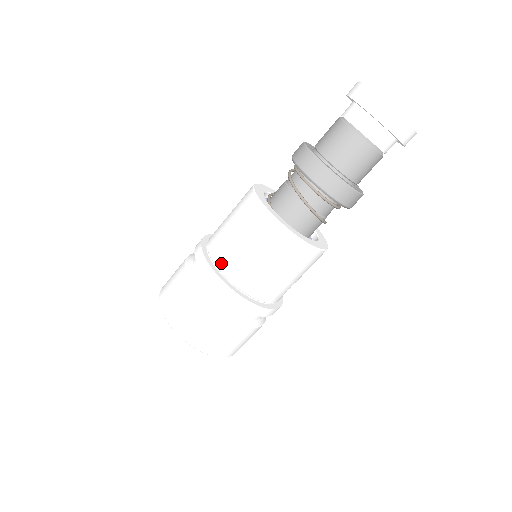
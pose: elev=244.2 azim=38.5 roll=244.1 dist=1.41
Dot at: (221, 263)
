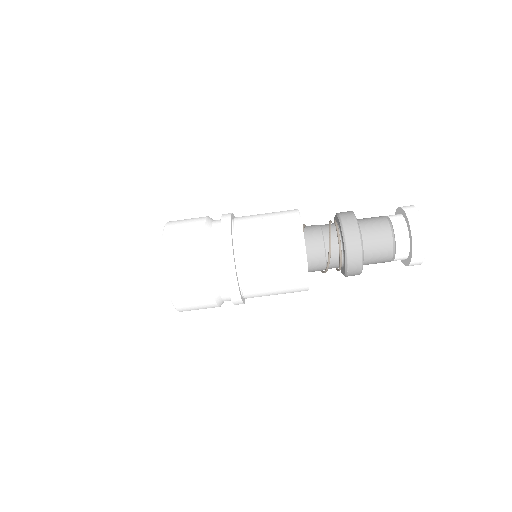
Dot at: (243, 268)
